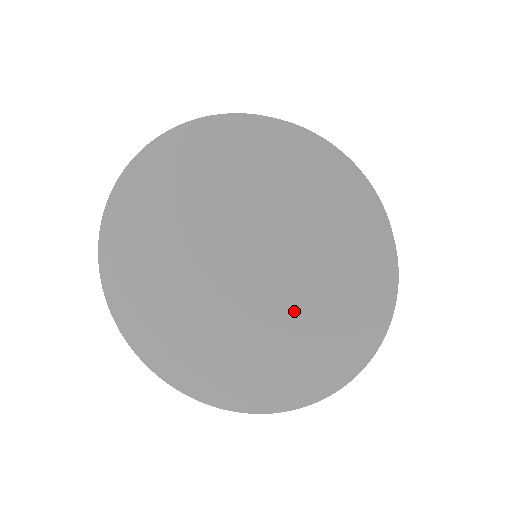
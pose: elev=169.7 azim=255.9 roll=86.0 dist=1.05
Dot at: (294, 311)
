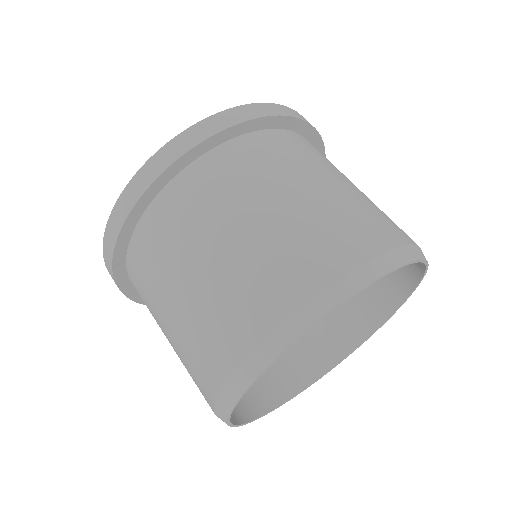
Dot at: occluded
